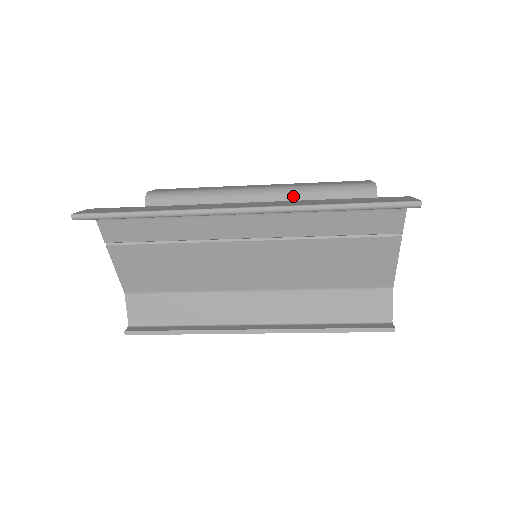
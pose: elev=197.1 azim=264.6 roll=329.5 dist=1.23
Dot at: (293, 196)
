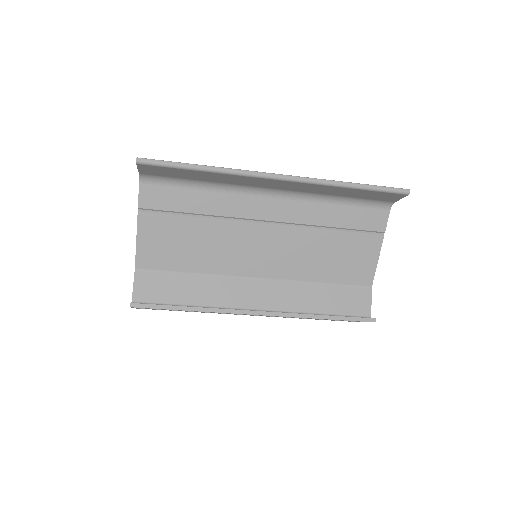
Dot at: occluded
